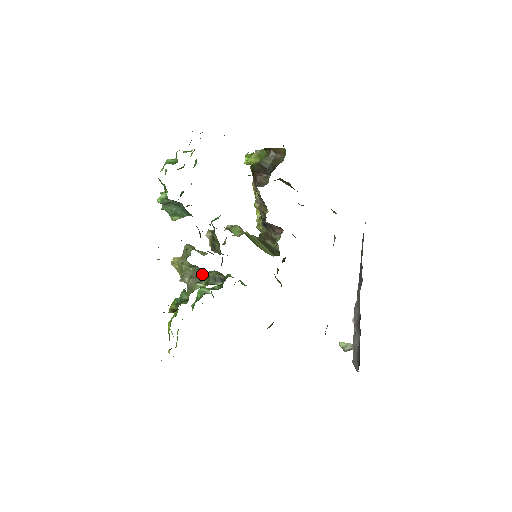
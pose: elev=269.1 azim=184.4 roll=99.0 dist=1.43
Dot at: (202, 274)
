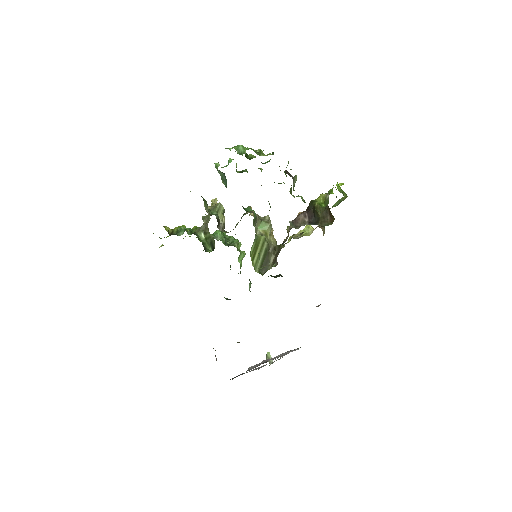
Dot at: occluded
